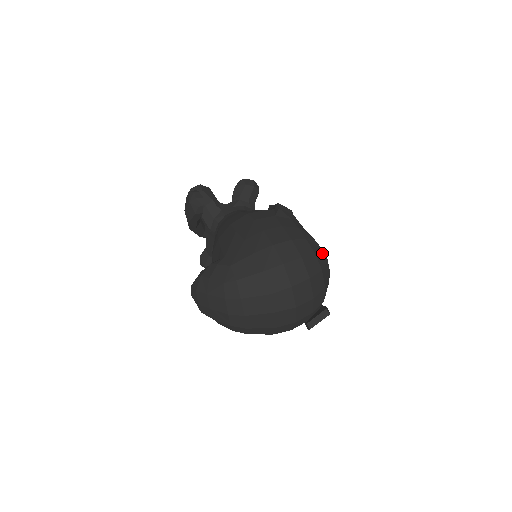
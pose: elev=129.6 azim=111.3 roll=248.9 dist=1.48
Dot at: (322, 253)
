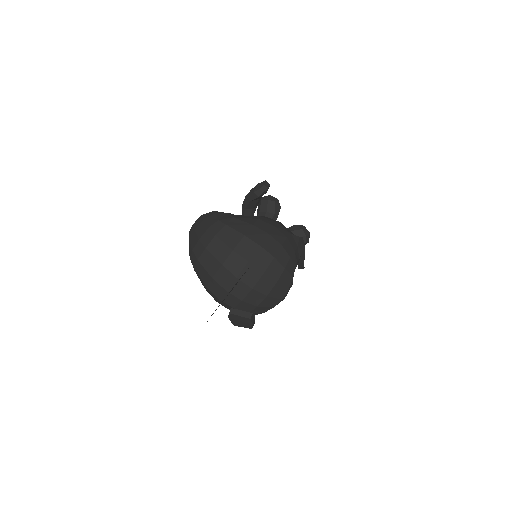
Dot at: (290, 279)
